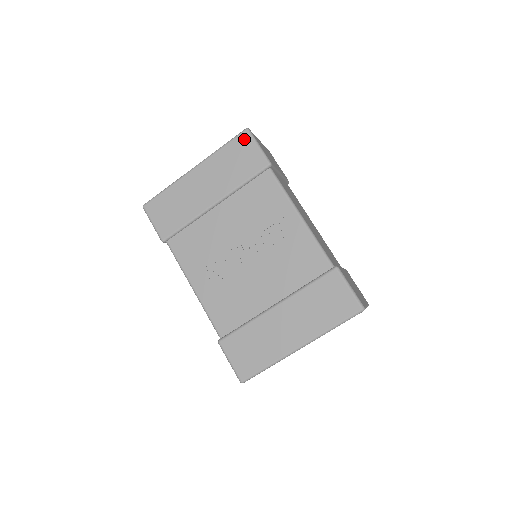
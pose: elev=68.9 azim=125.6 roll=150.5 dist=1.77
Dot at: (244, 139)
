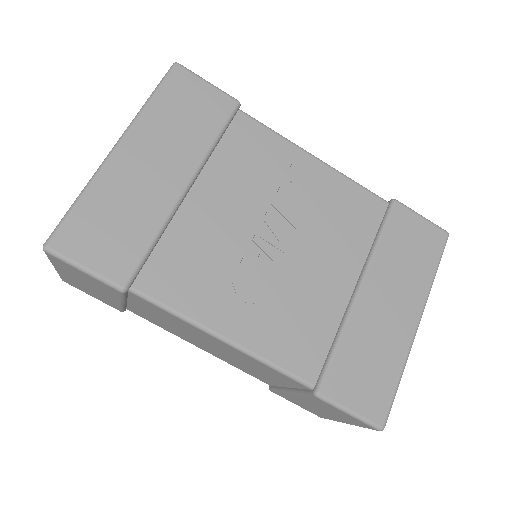
Dot at: (181, 77)
